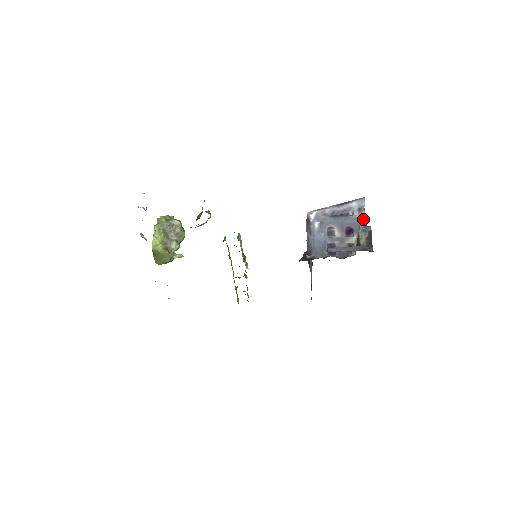
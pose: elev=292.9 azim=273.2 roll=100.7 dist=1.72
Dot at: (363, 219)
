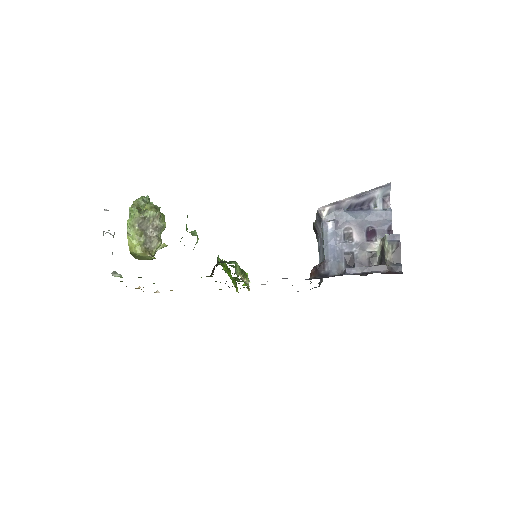
Dot at: (388, 215)
